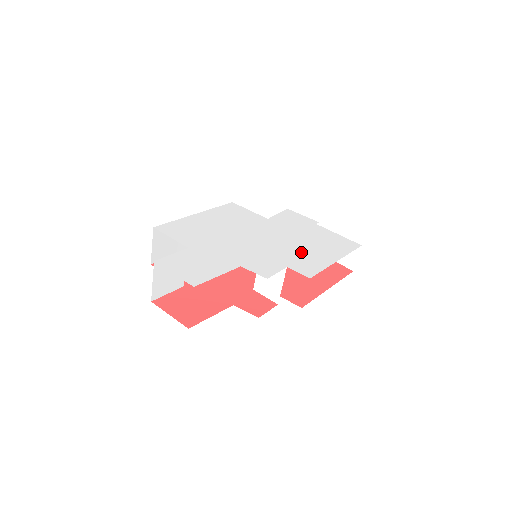
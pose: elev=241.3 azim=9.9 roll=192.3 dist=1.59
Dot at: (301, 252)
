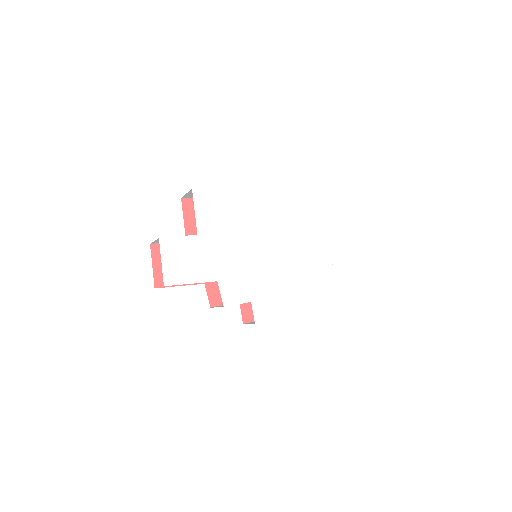
Dot at: (280, 290)
